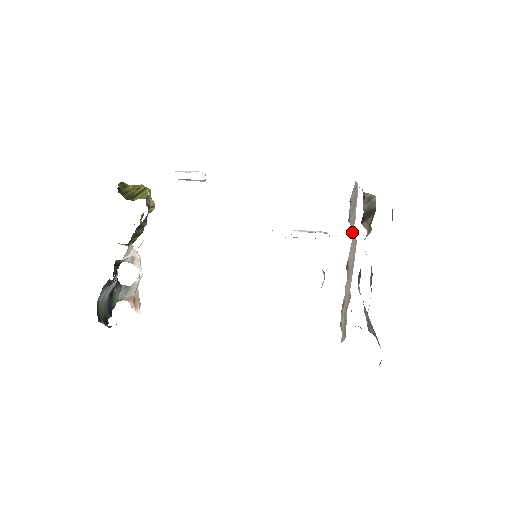
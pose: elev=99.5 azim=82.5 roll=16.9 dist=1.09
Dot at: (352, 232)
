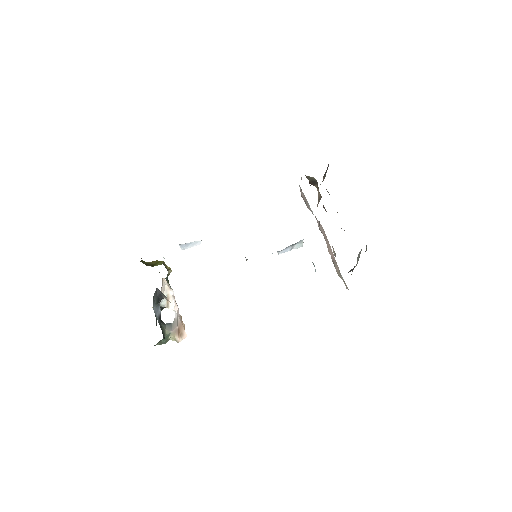
Dot at: occluded
